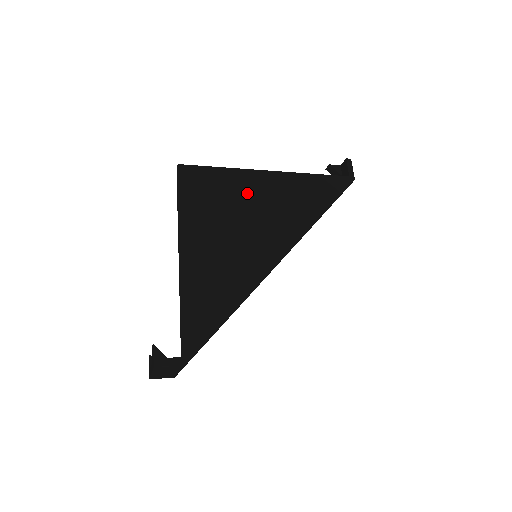
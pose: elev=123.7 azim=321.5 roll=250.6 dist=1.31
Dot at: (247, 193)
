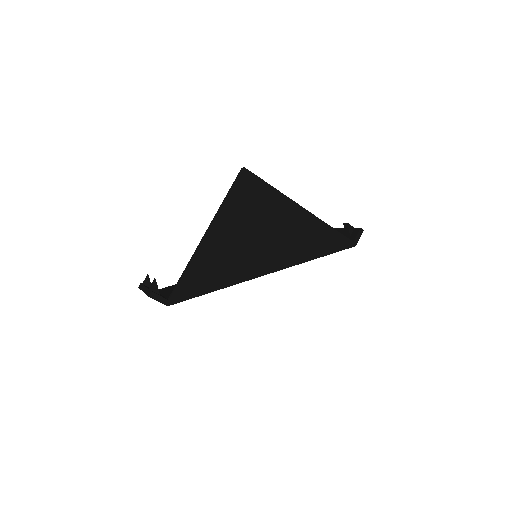
Dot at: (277, 215)
